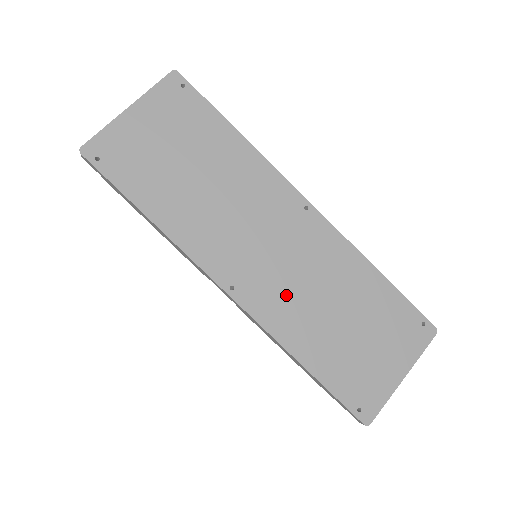
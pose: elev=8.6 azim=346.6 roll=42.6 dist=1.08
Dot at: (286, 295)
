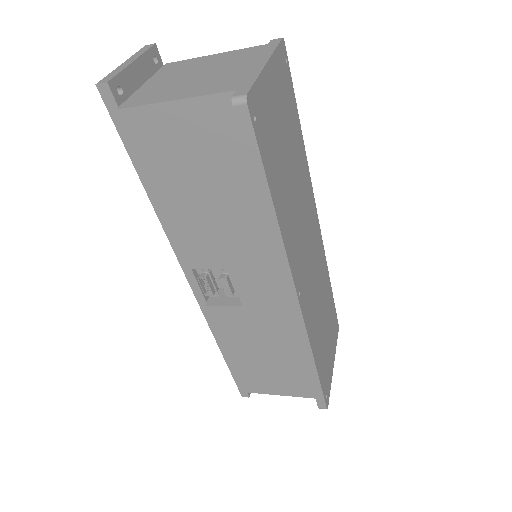
Dot at: (312, 301)
